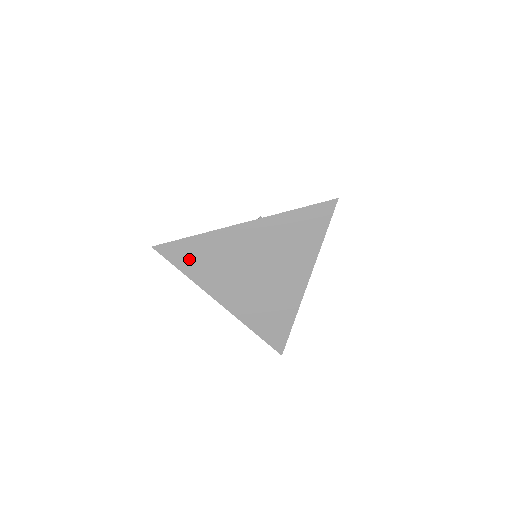
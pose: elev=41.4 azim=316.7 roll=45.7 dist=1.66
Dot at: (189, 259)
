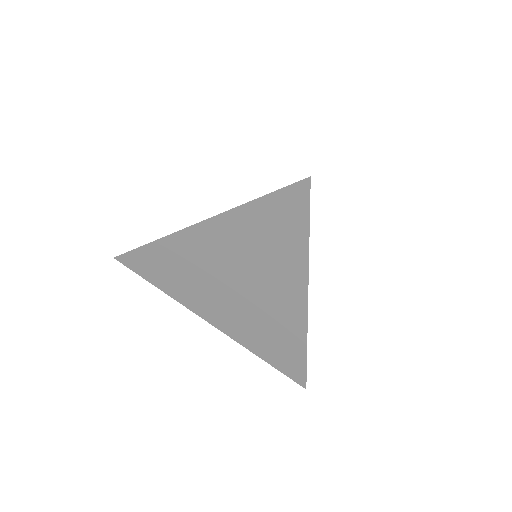
Dot at: (155, 271)
